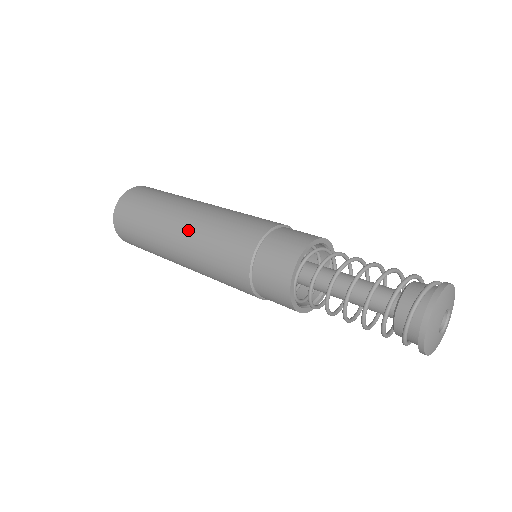
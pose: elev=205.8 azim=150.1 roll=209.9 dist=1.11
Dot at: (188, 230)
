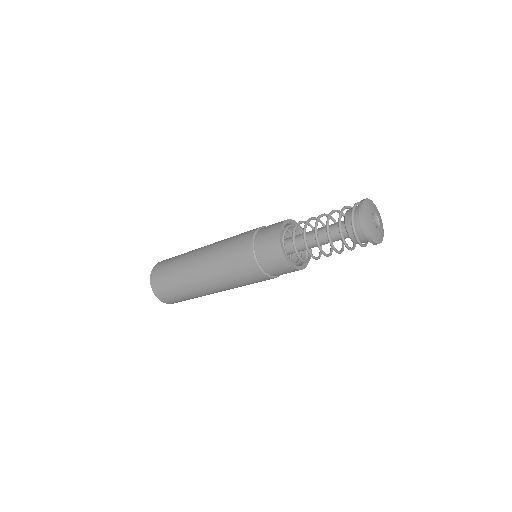
Dot at: (207, 252)
